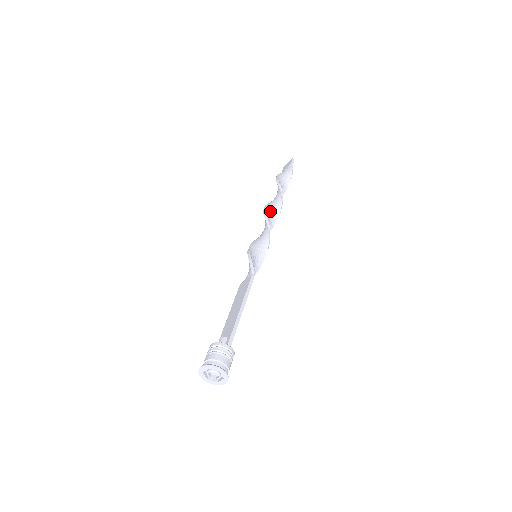
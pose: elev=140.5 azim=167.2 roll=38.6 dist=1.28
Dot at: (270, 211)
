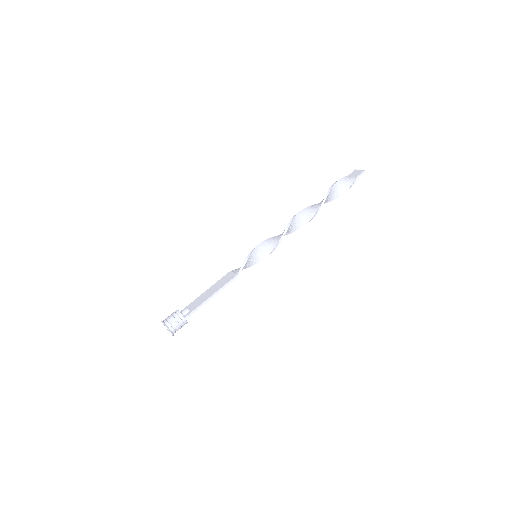
Dot at: (299, 219)
